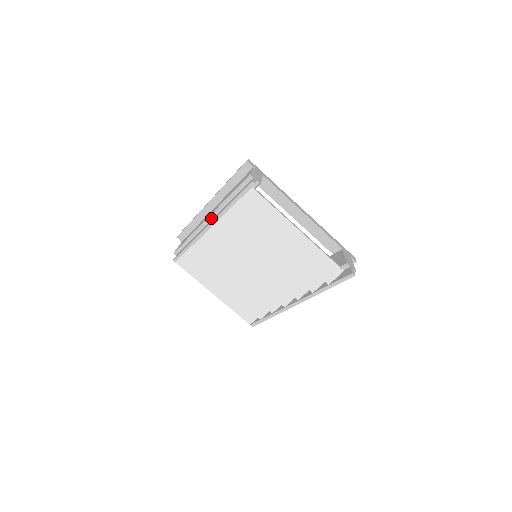
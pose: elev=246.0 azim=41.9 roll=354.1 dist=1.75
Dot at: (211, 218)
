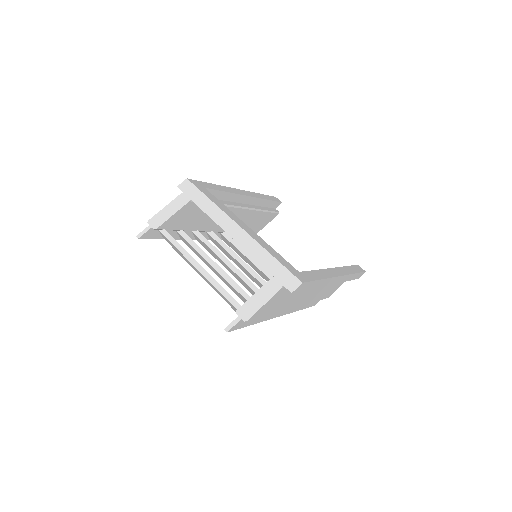
Dot at: occluded
